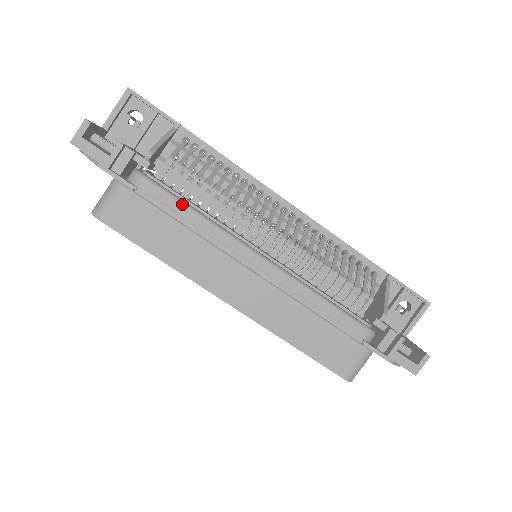
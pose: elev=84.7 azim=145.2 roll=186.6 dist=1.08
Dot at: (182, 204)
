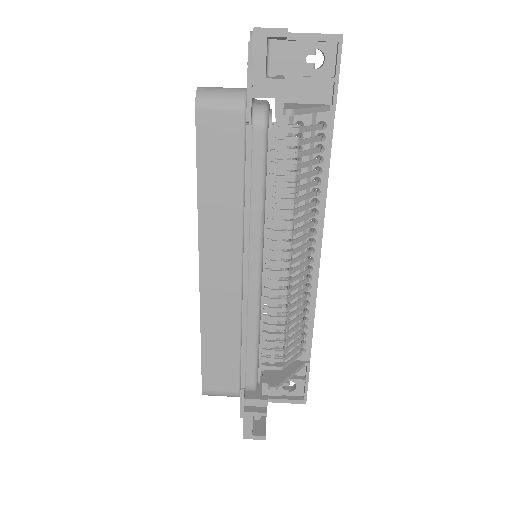
Dot at: (263, 176)
